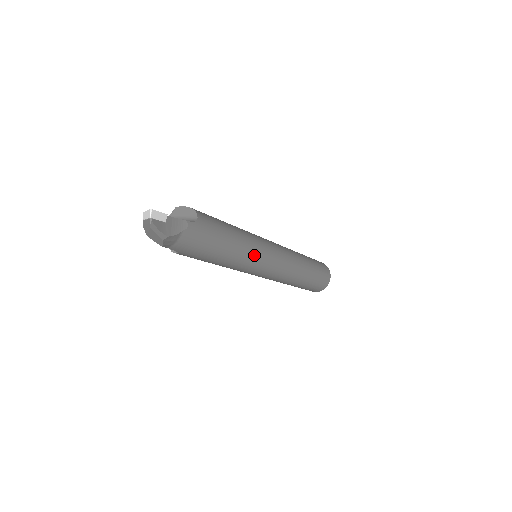
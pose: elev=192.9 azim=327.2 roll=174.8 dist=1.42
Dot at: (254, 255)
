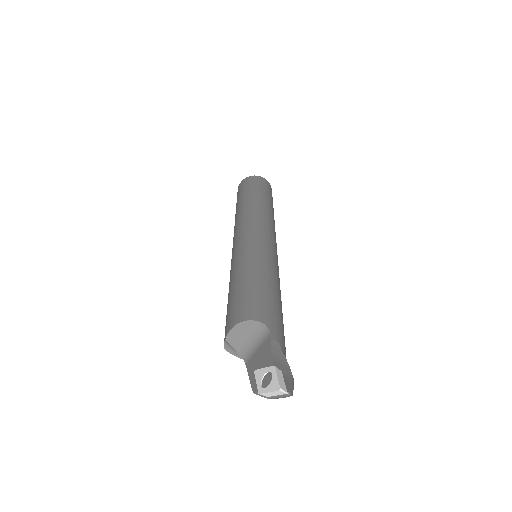
Dot at: (274, 263)
